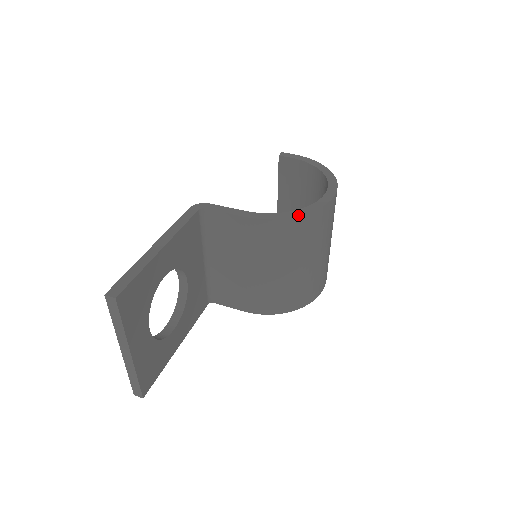
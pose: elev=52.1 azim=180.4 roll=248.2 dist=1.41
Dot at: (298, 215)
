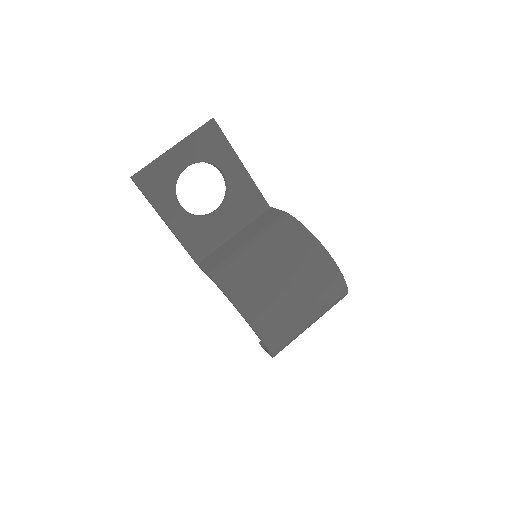
Dot at: occluded
